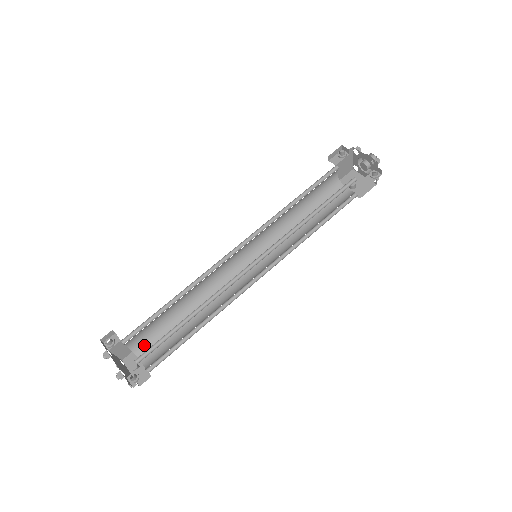
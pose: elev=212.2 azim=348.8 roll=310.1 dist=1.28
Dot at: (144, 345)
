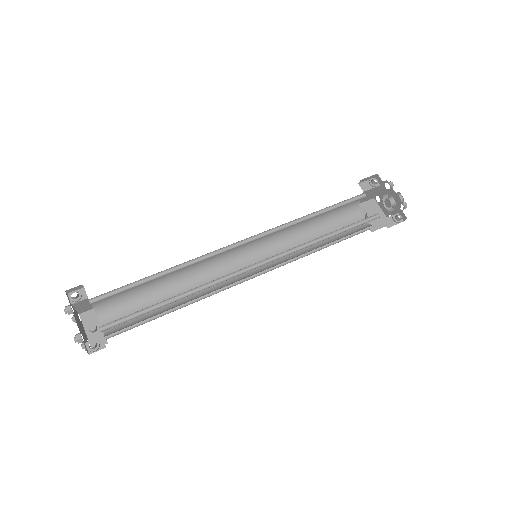
Dot at: (109, 307)
